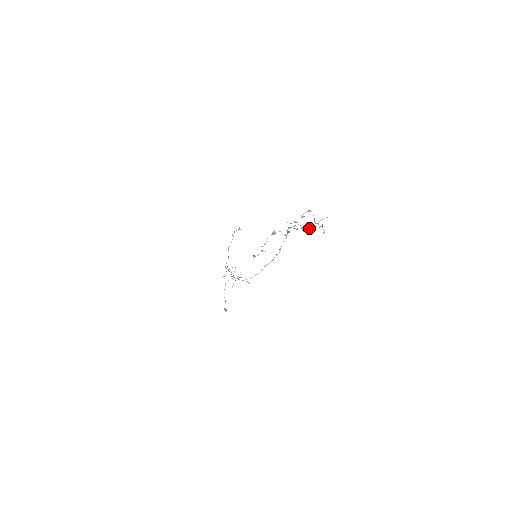
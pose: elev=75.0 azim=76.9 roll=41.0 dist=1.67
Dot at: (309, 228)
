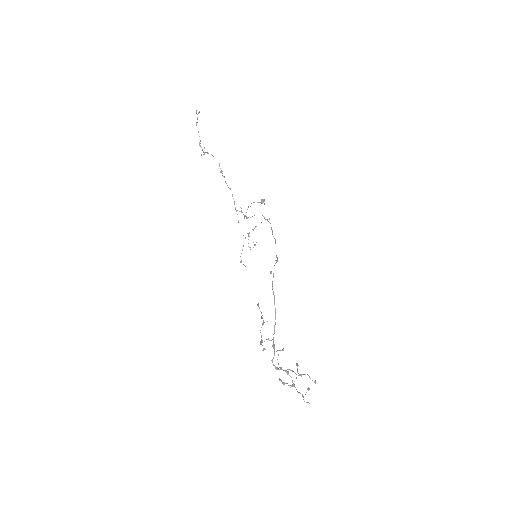
Dot at: (296, 365)
